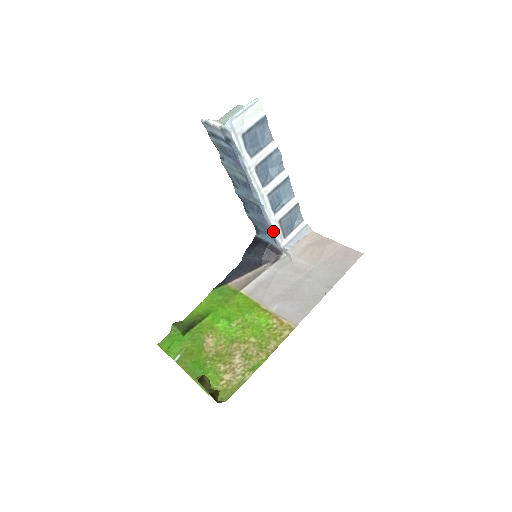
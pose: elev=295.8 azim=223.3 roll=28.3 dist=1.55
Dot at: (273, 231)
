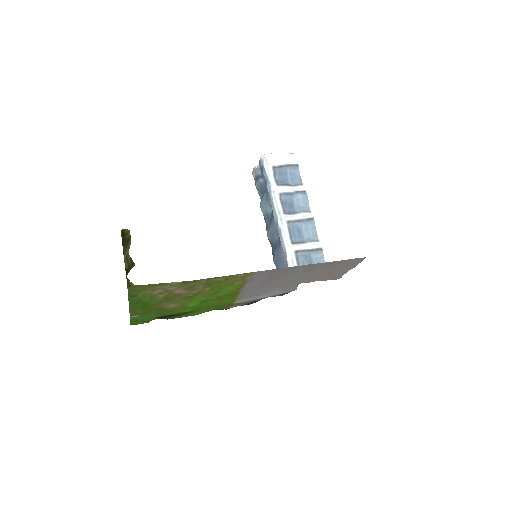
Dot at: (287, 258)
